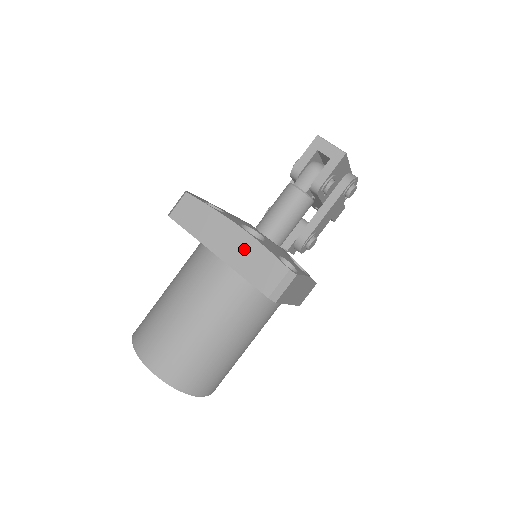
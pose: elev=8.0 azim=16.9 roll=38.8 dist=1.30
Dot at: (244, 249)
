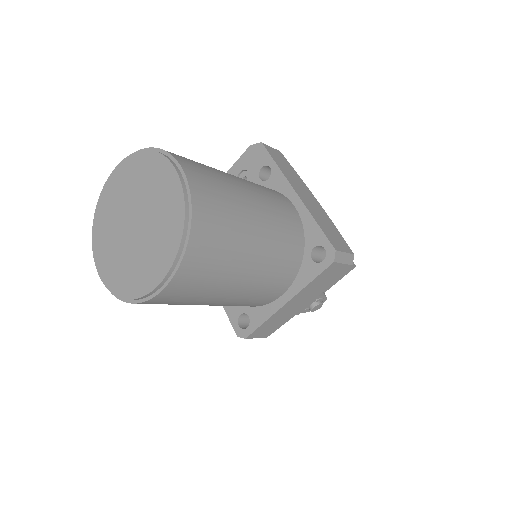
Dot at: (320, 212)
